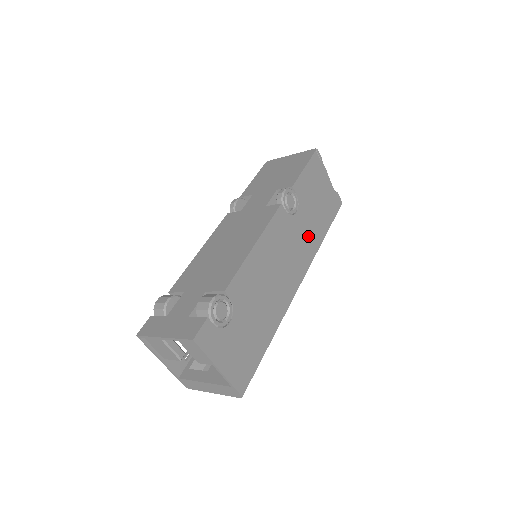
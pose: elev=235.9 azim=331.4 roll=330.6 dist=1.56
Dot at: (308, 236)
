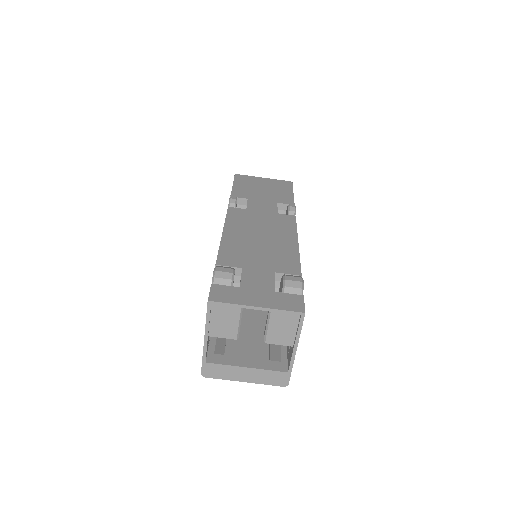
Dot at: occluded
